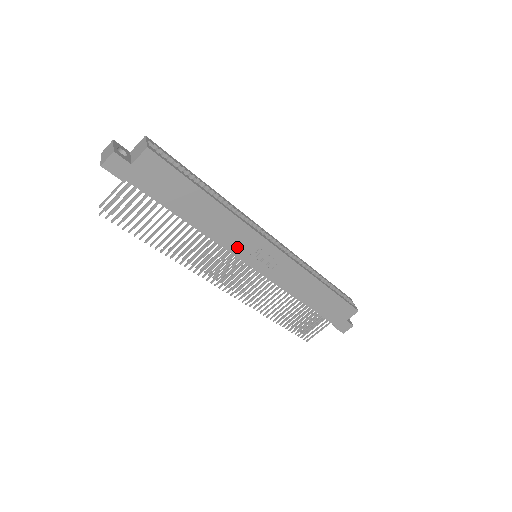
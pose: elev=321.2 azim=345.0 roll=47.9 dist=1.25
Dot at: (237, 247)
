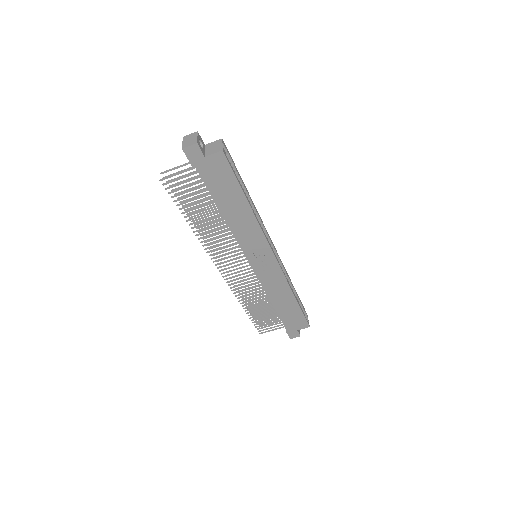
Dot at: (247, 245)
